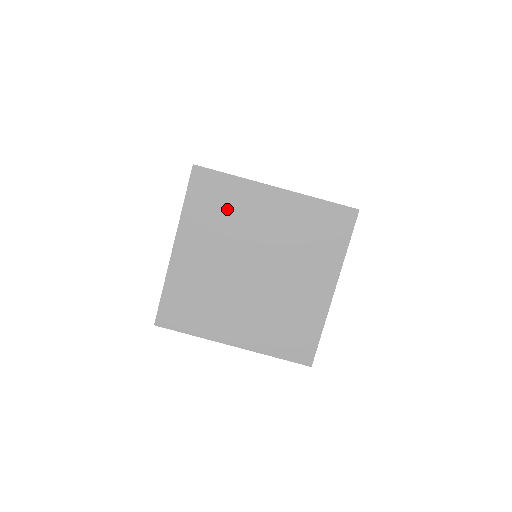
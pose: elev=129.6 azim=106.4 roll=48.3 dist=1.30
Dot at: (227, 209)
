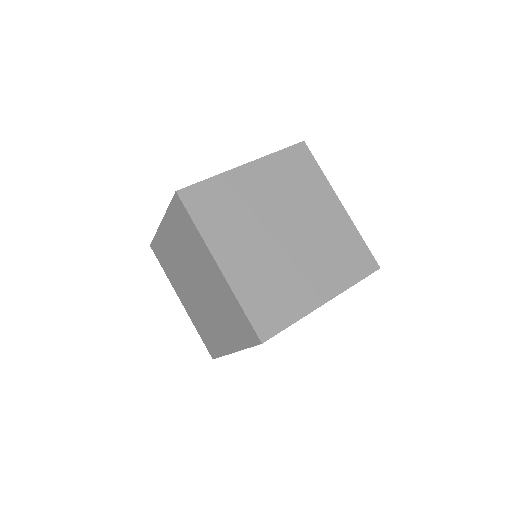
Dot at: (189, 240)
